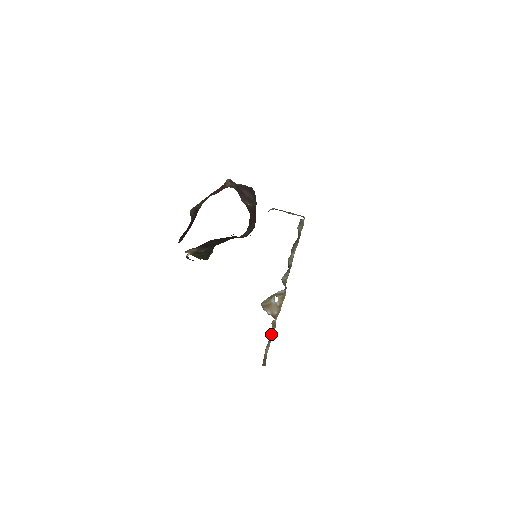
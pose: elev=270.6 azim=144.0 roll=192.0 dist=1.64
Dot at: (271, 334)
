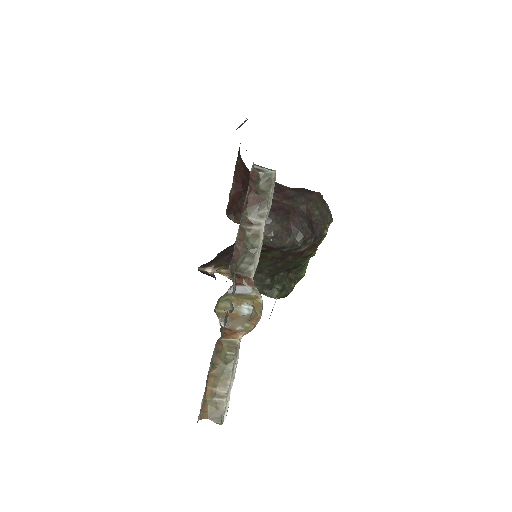
Dot at: (227, 363)
